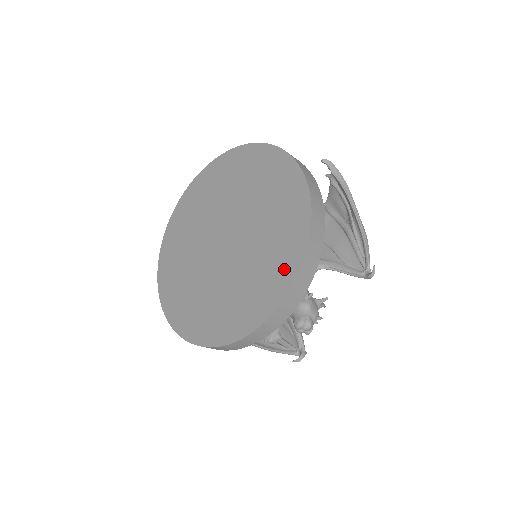
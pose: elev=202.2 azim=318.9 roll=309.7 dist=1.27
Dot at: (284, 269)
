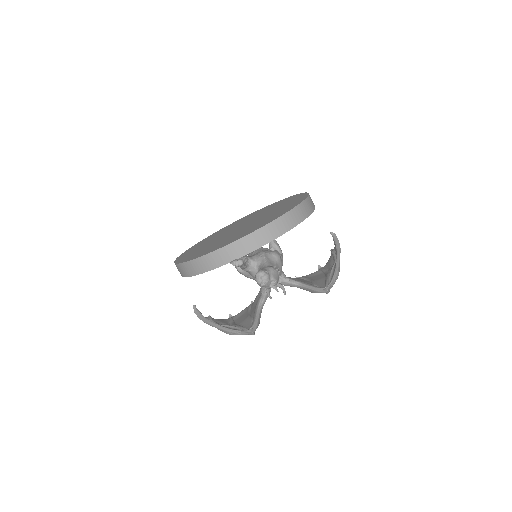
Dot at: (268, 221)
